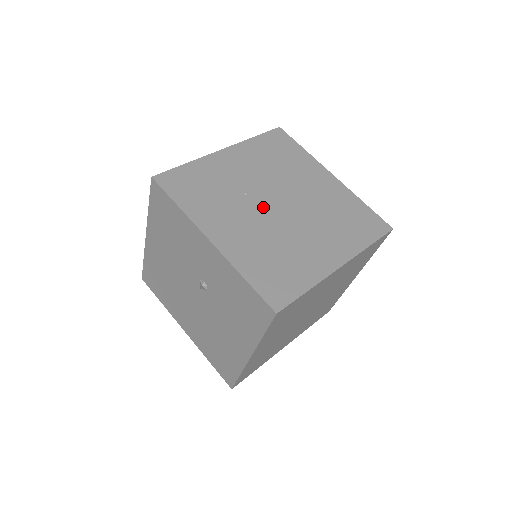
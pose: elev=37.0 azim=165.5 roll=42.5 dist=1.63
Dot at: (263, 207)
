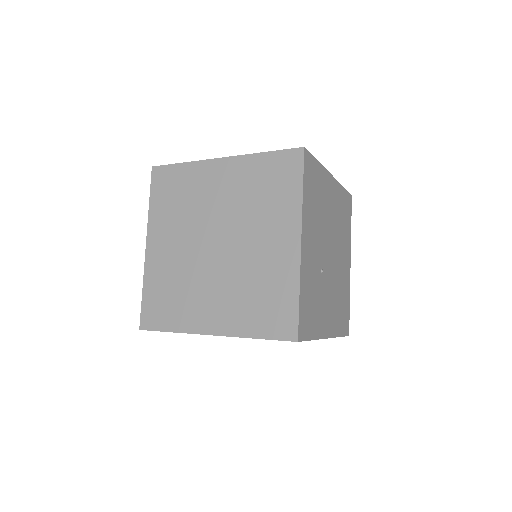
Dot at: (328, 270)
